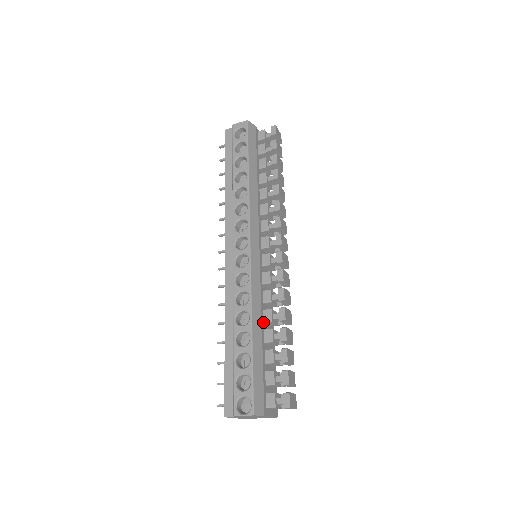
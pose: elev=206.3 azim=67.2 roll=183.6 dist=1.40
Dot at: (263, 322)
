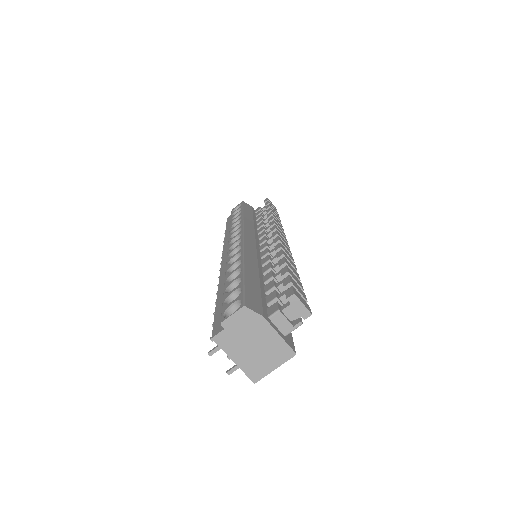
Dot at: (262, 273)
